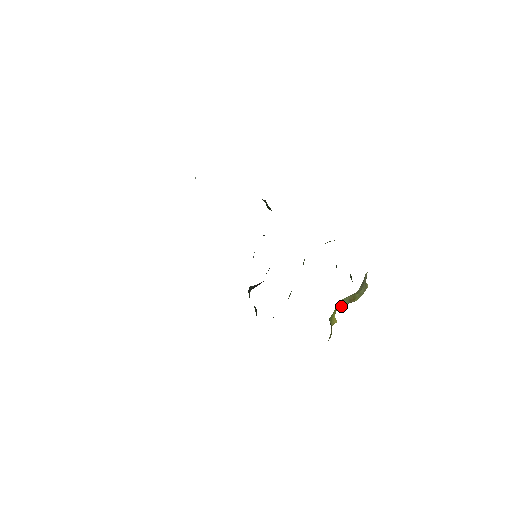
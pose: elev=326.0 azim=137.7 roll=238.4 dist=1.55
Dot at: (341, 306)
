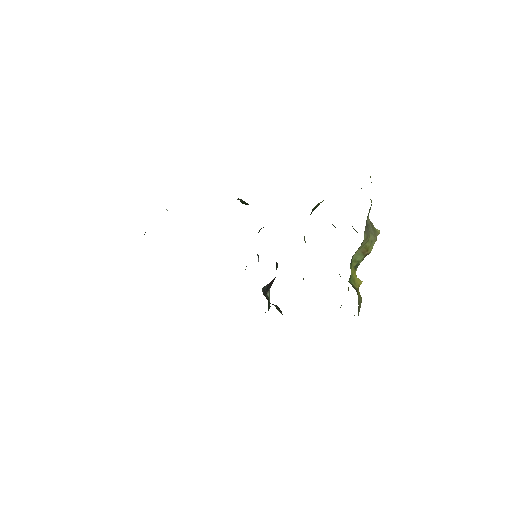
Dot at: (357, 263)
